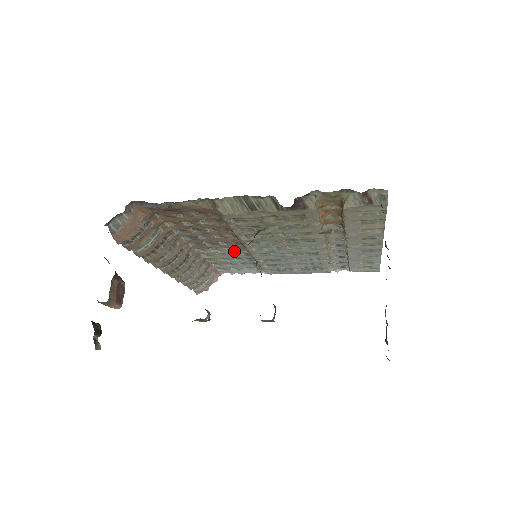
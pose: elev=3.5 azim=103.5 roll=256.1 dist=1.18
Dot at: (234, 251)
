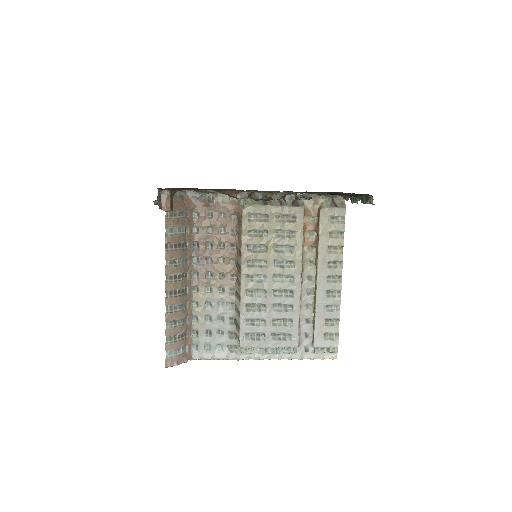
Dot at: (224, 296)
